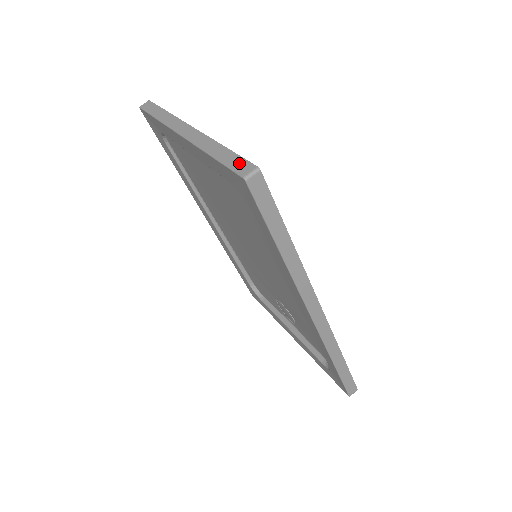
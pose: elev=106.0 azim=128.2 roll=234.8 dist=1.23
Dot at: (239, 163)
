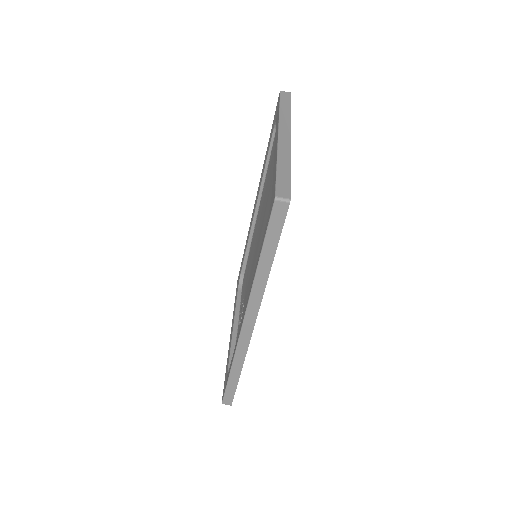
Dot at: (284, 186)
